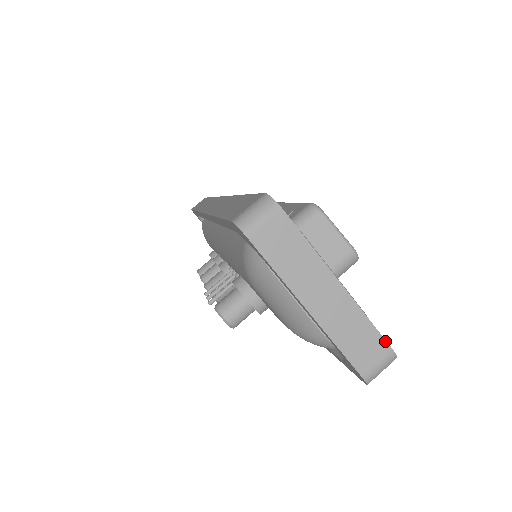
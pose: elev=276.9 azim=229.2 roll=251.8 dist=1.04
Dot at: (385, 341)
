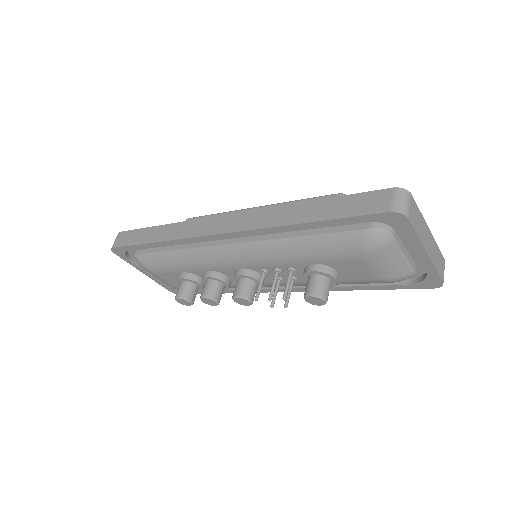
Dot at: (443, 257)
